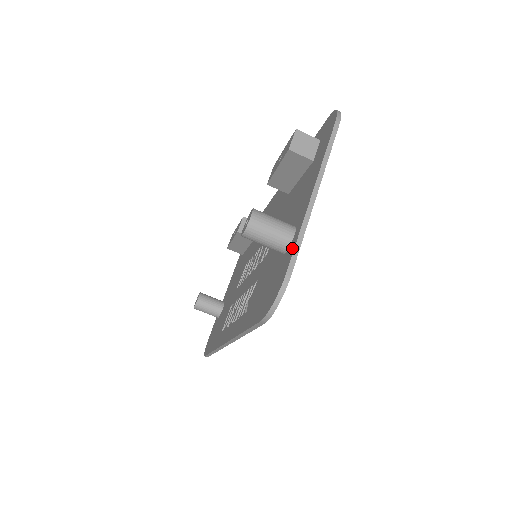
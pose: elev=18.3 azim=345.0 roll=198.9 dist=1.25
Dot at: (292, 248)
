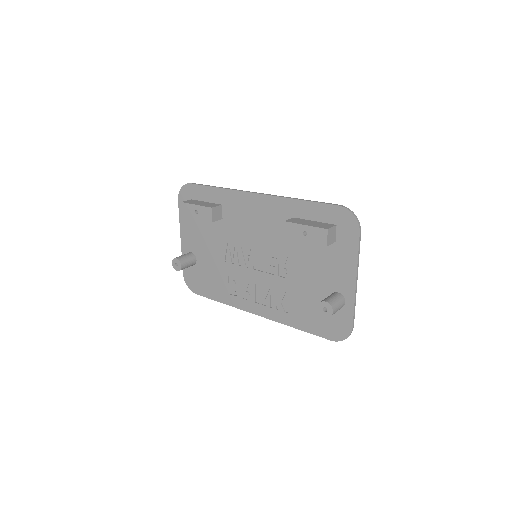
Dot at: (350, 313)
